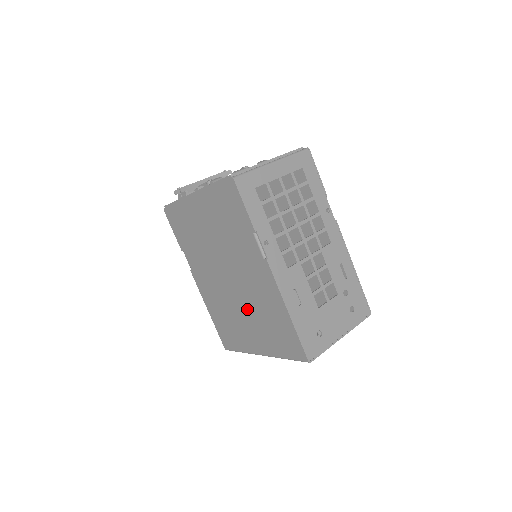
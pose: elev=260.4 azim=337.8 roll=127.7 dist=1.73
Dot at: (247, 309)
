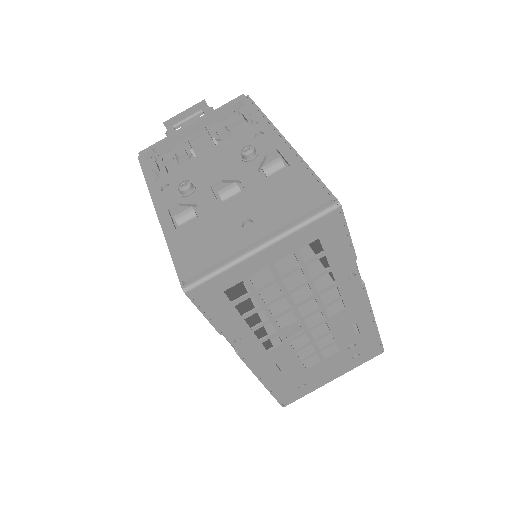
Dot at: occluded
